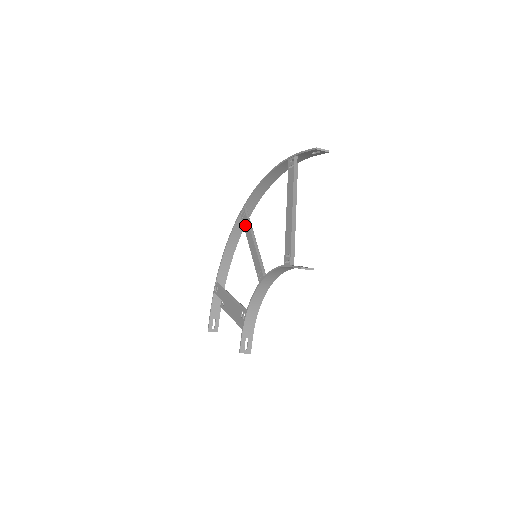
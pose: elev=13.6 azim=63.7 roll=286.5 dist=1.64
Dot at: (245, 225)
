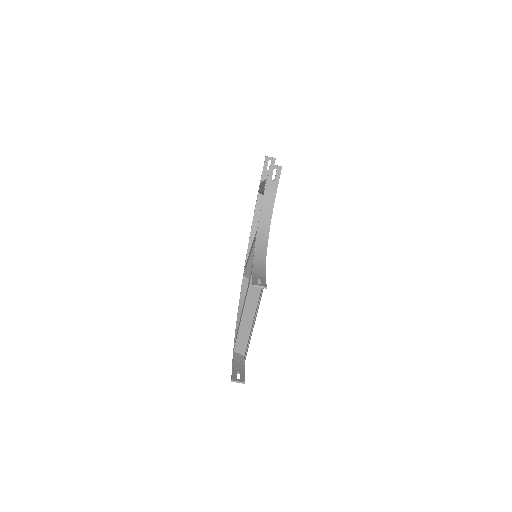
Dot at: occluded
